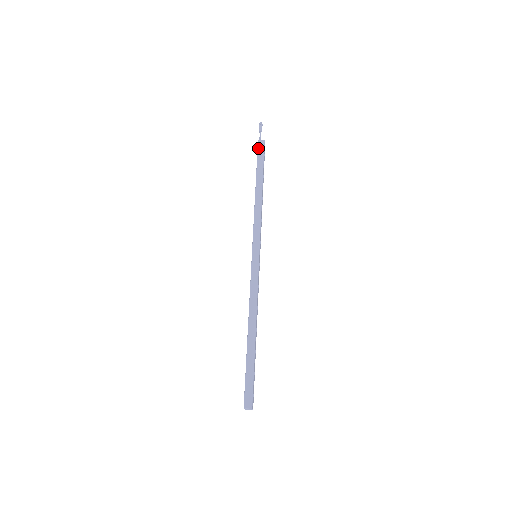
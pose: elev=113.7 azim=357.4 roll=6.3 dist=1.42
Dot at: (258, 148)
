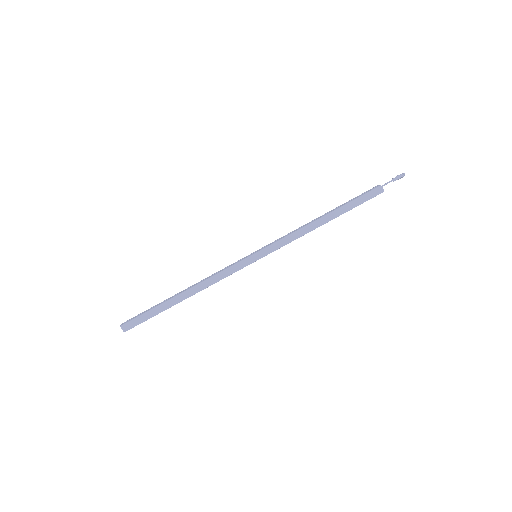
Dot at: (372, 191)
